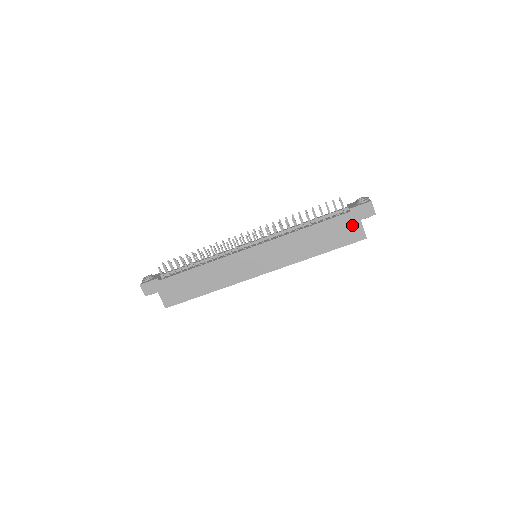
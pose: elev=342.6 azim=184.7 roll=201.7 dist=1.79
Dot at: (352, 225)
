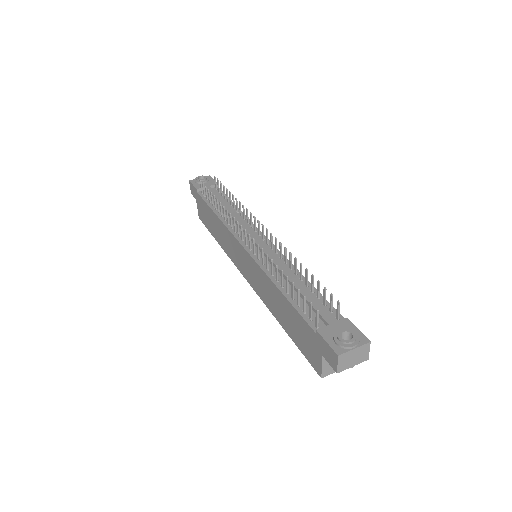
Dot at: (314, 347)
